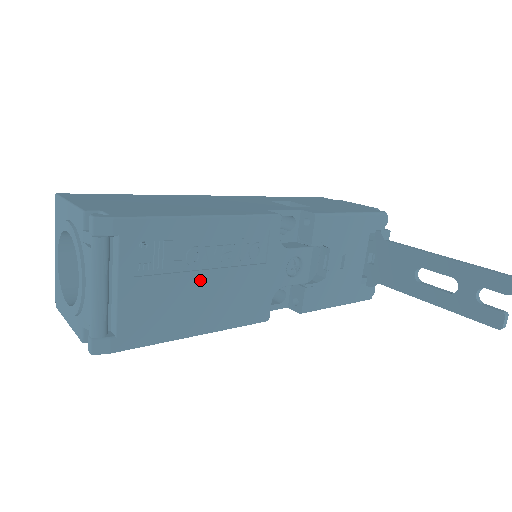
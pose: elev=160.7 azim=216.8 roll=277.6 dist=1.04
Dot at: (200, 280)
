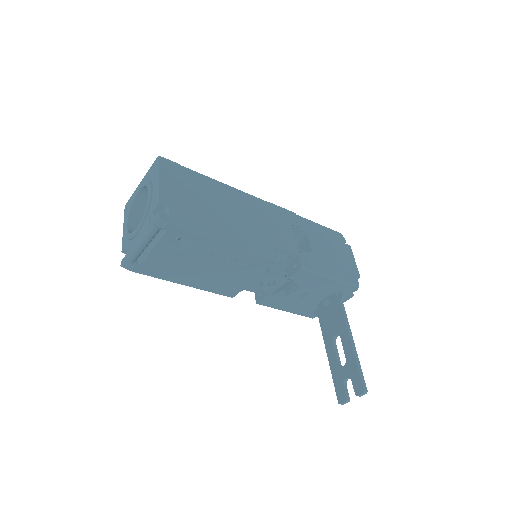
Dot at: (202, 265)
